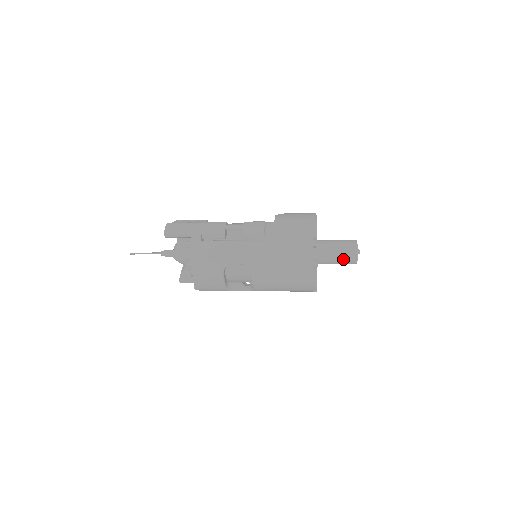
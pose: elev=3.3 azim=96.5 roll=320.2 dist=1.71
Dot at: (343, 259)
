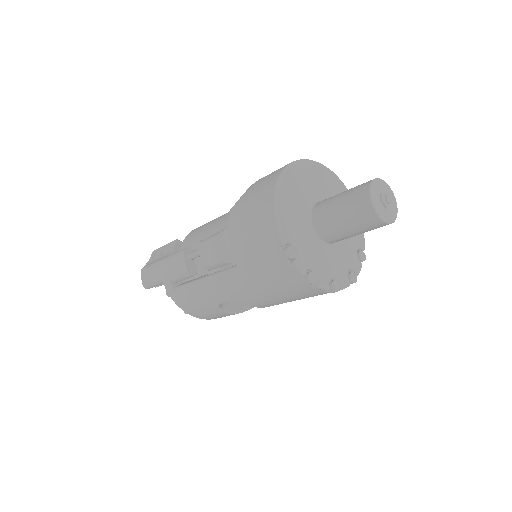
Dot at: (363, 230)
